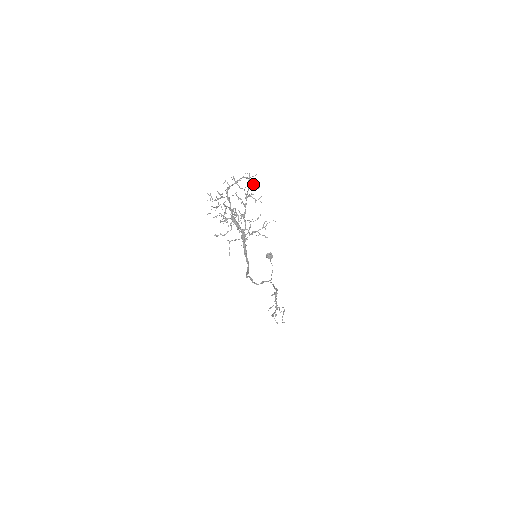
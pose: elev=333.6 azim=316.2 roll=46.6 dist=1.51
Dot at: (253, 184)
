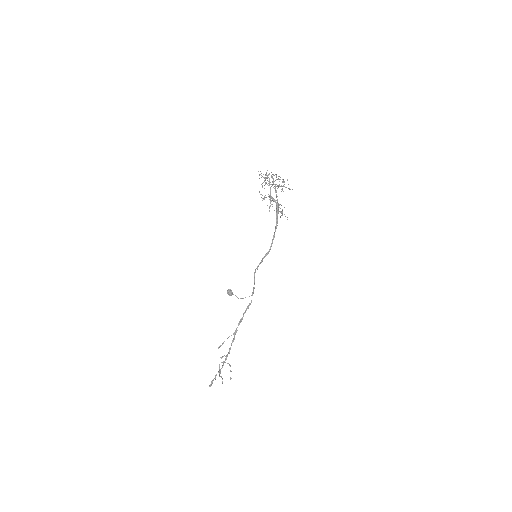
Dot at: occluded
